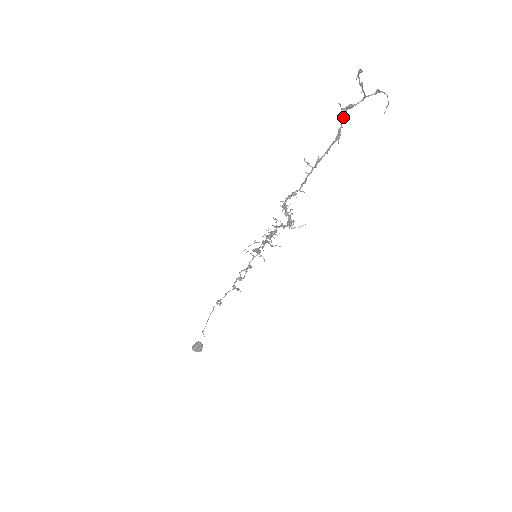
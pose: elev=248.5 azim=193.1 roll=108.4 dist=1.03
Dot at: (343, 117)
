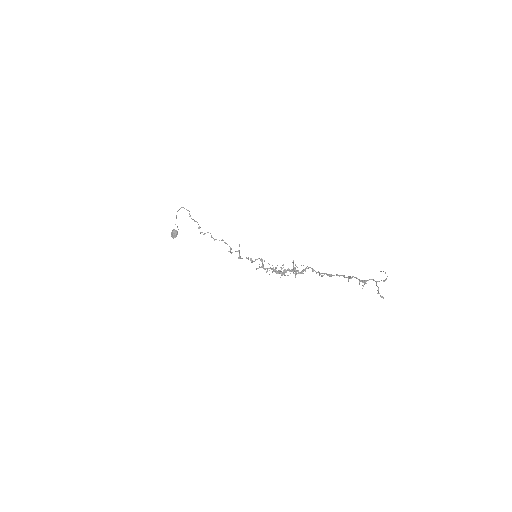
Dot at: occluded
